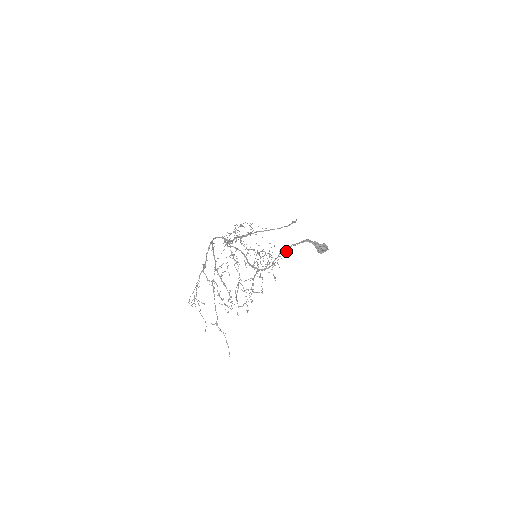
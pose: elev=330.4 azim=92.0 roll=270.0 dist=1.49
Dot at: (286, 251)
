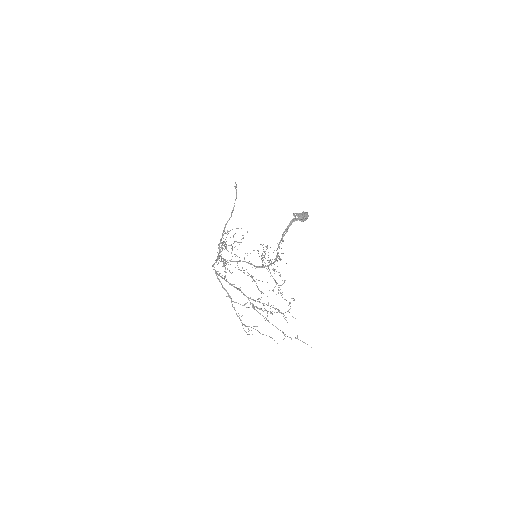
Dot at: (282, 241)
